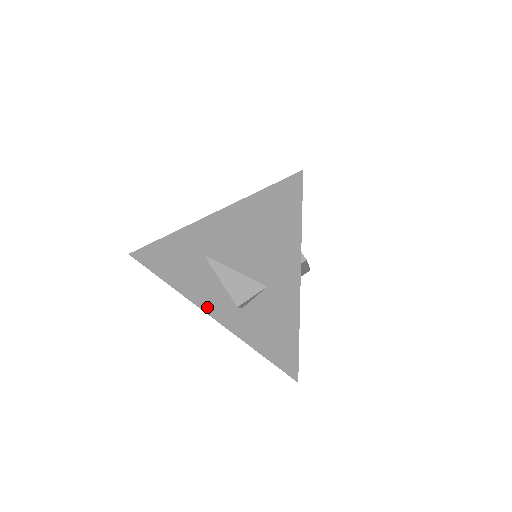
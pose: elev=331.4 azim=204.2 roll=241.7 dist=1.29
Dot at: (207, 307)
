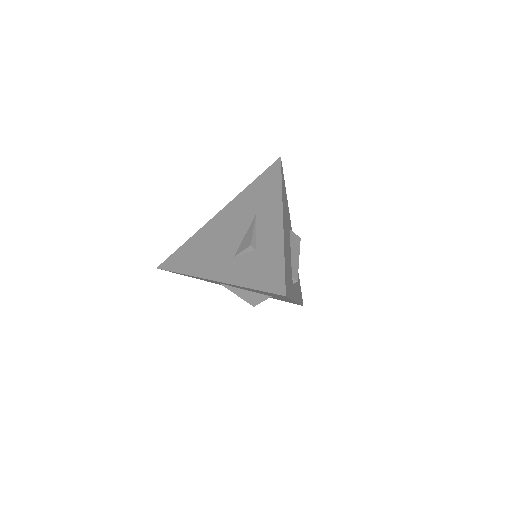
Dot at: occluded
